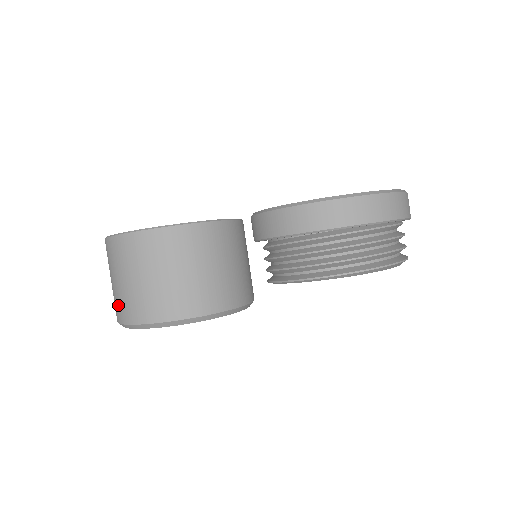
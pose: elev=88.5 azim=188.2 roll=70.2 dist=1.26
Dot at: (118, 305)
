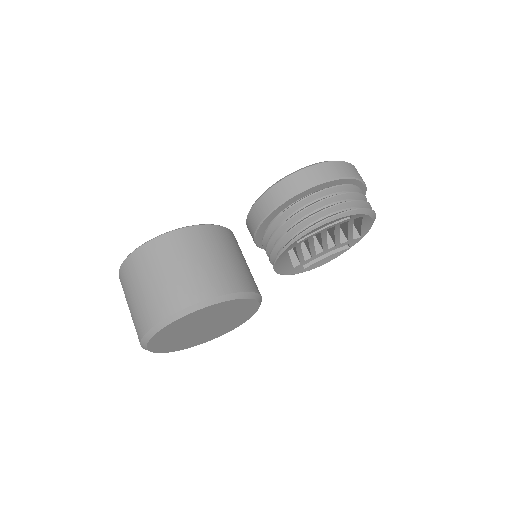
Dot at: (144, 313)
